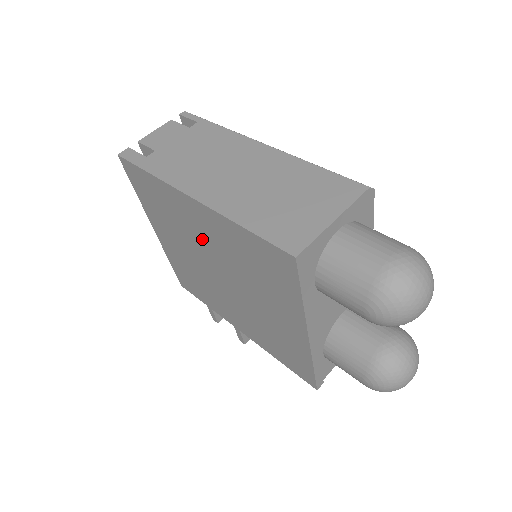
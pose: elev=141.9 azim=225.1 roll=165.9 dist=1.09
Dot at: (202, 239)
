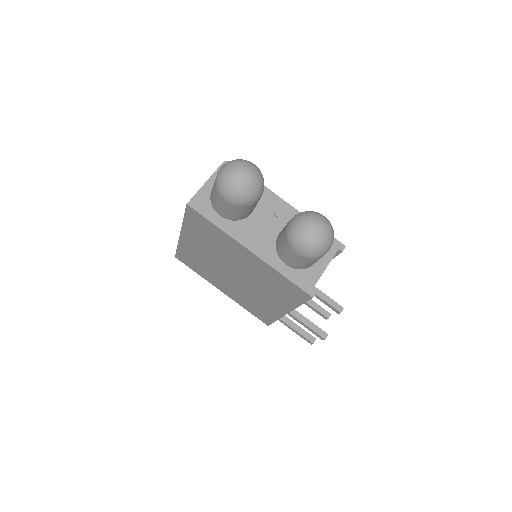
Dot at: (207, 257)
